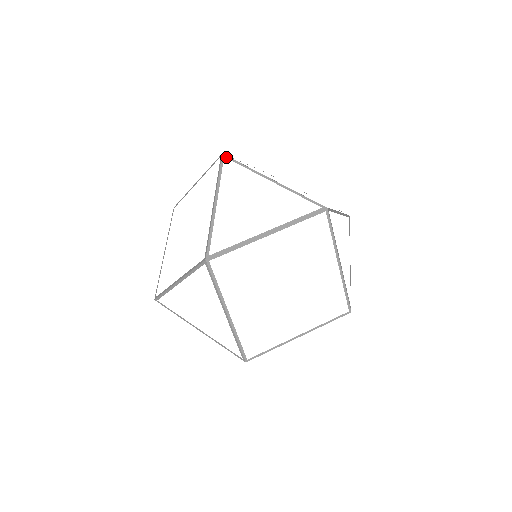
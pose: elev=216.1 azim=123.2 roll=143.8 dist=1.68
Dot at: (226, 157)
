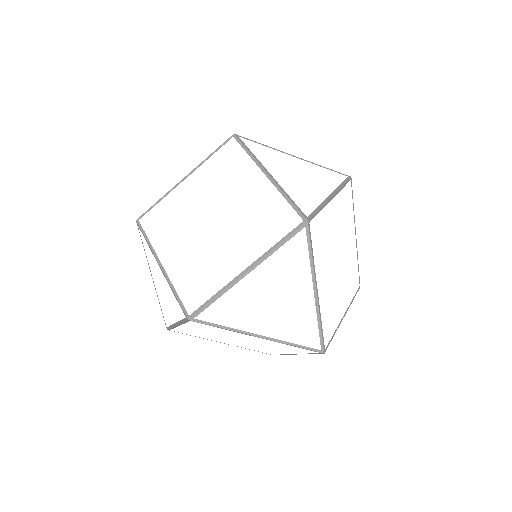
Dot at: (241, 136)
